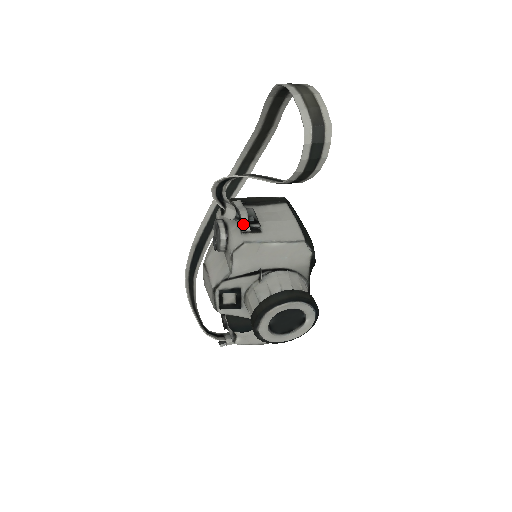
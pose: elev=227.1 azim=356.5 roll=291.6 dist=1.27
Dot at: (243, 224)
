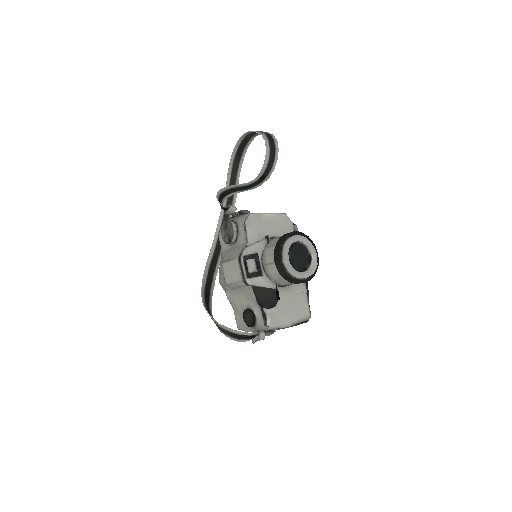
Dot at: (244, 210)
